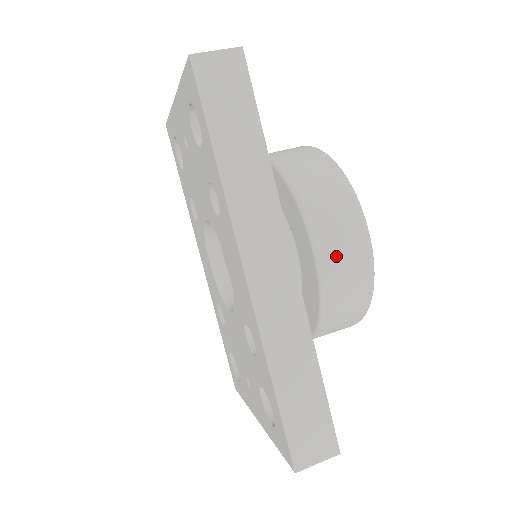
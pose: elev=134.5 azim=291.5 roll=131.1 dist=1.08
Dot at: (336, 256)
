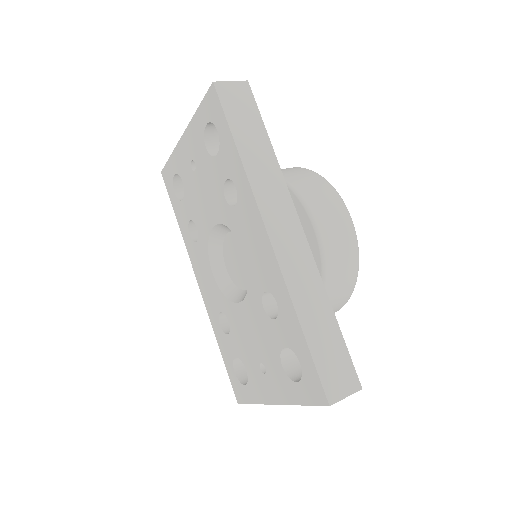
Dot at: (330, 229)
